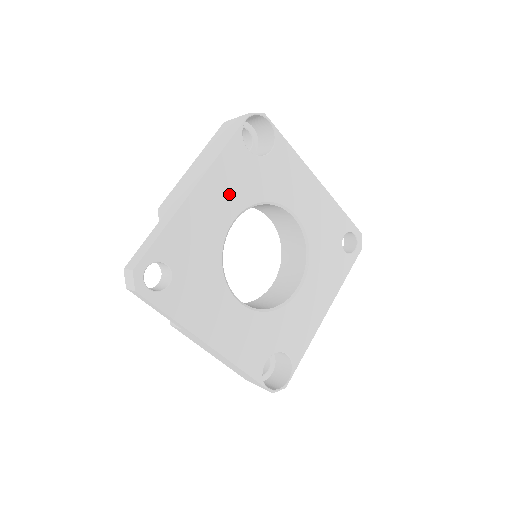
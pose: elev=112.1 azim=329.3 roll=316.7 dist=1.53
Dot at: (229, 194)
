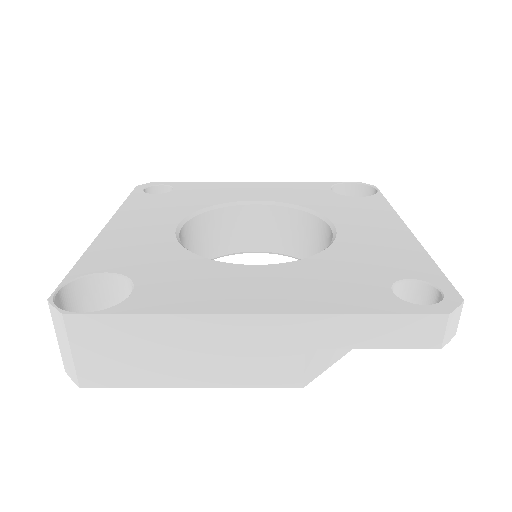
Dot at: (277, 193)
